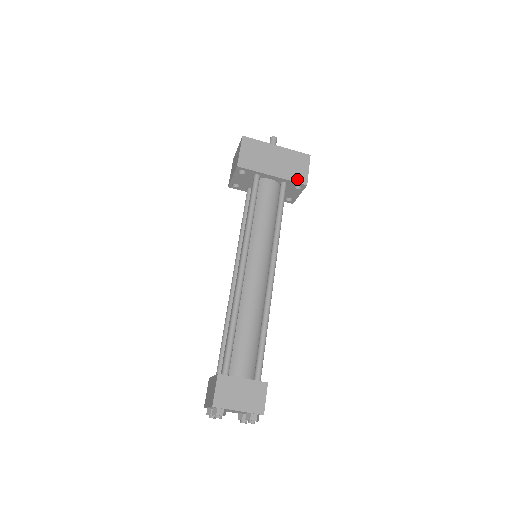
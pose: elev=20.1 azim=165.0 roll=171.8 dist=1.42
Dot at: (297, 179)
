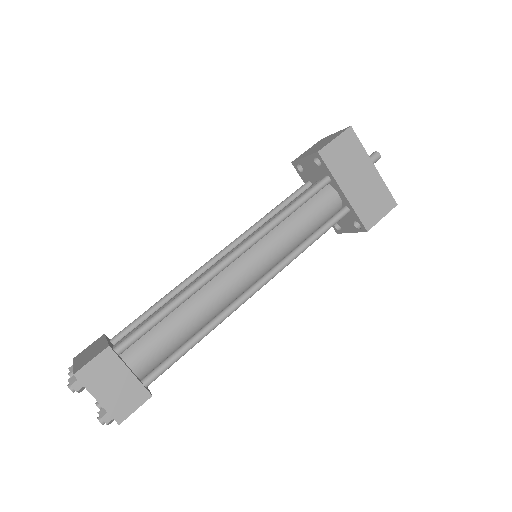
Dot at: (364, 217)
